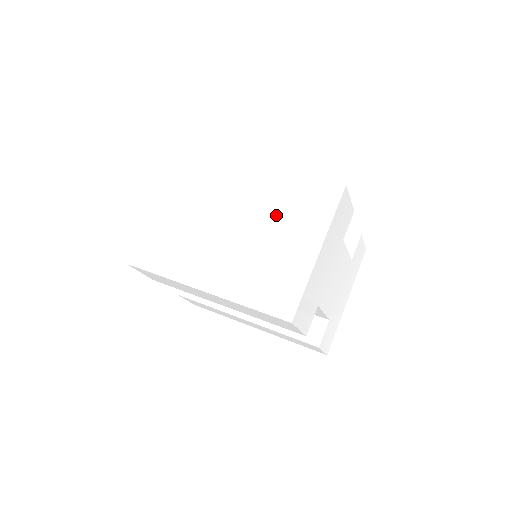
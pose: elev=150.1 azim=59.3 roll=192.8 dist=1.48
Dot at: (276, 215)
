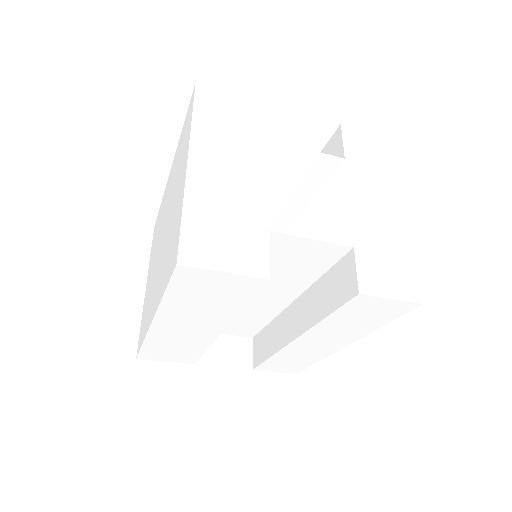
Dot at: (174, 184)
